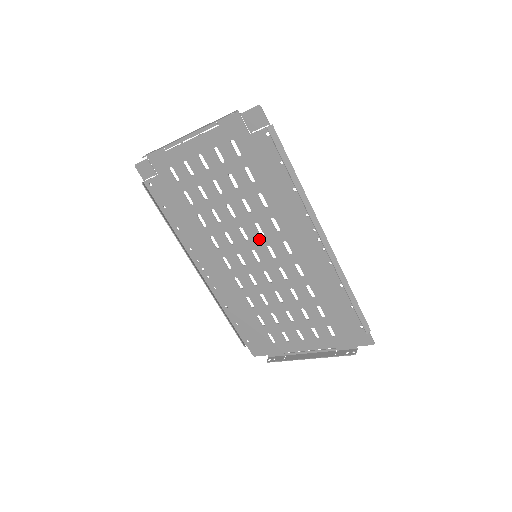
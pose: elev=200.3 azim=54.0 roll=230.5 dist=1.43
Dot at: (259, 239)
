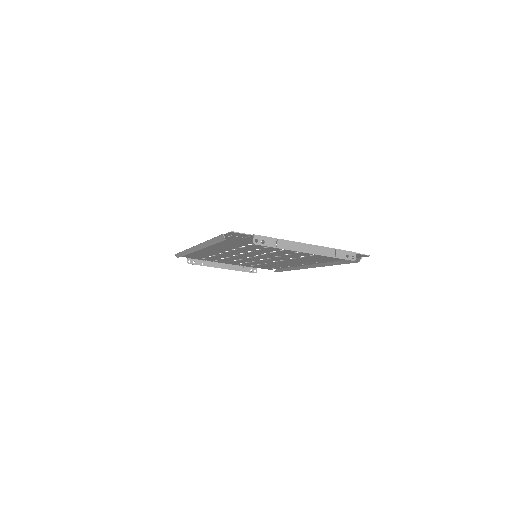
Dot at: (271, 256)
